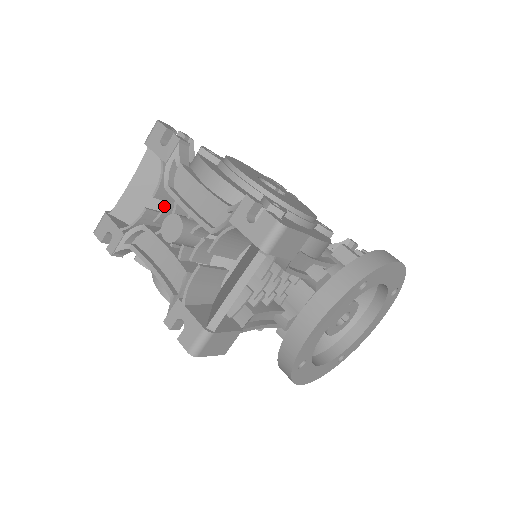
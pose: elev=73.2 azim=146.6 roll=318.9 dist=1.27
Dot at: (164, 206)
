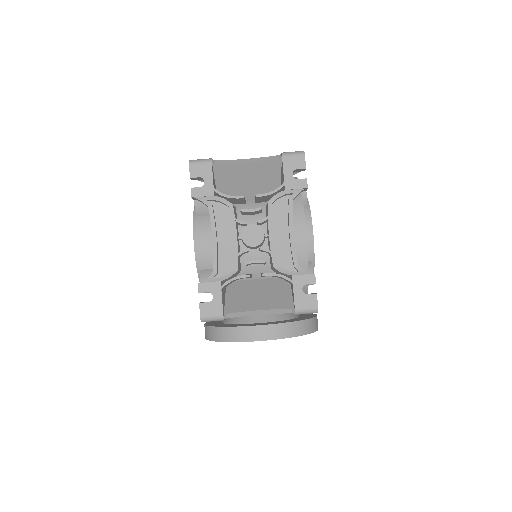
Dot at: (257, 210)
